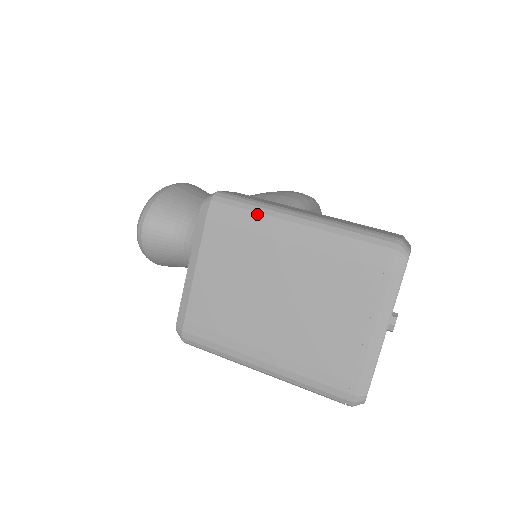
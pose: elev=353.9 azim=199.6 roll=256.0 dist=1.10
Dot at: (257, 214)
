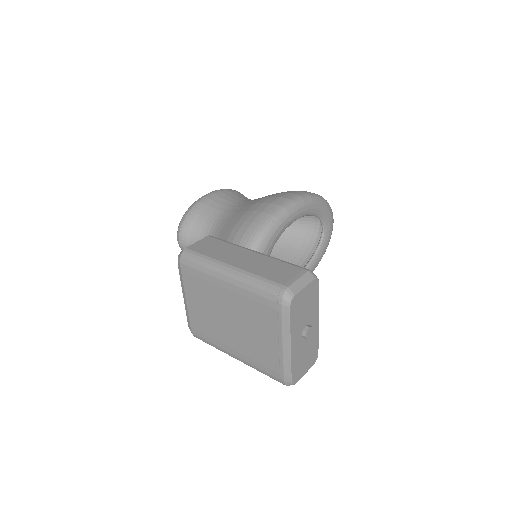
Dot at: (205, 268)
